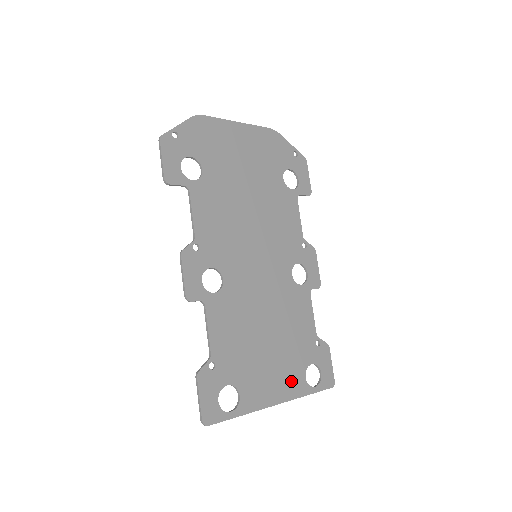
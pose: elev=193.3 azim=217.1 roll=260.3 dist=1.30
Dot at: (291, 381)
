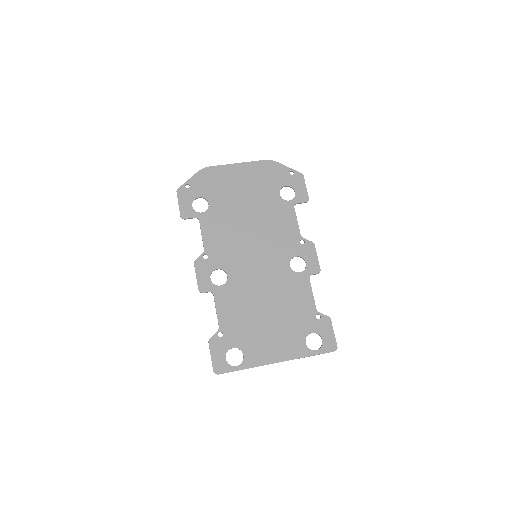
Dot at: (291, 346)
